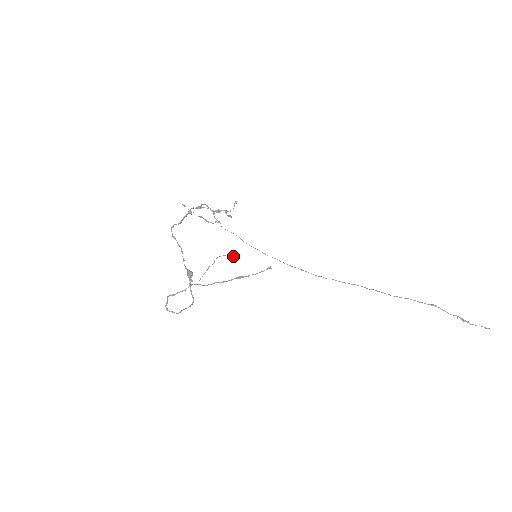
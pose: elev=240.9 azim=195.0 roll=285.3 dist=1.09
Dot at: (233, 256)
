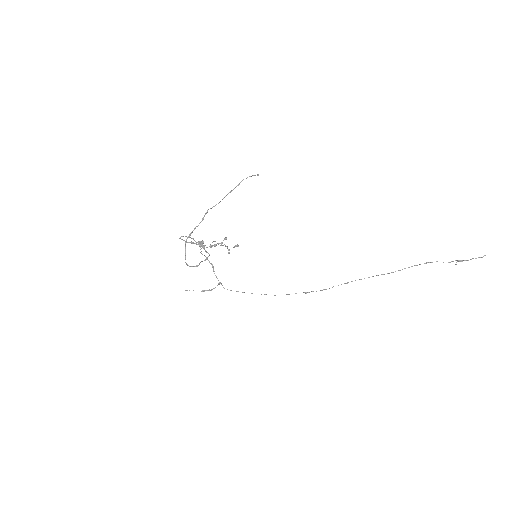
Dot at: occluded
